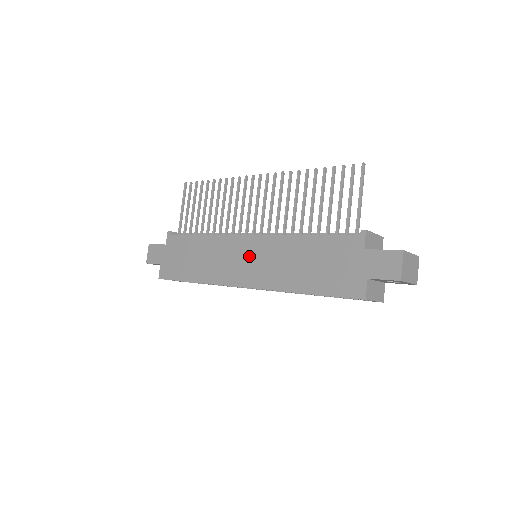
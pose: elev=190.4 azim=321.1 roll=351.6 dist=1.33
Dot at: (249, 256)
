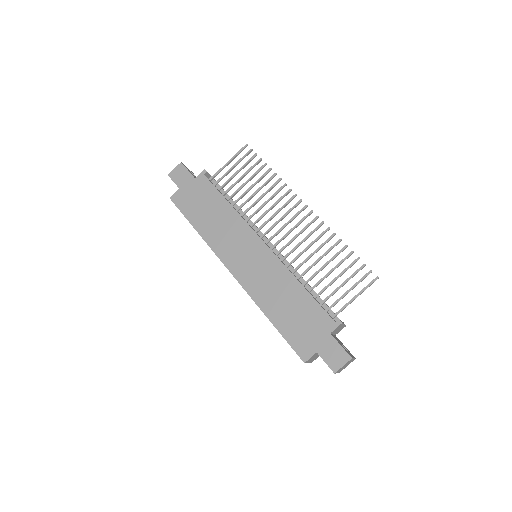
Dot at: (253, 257)
